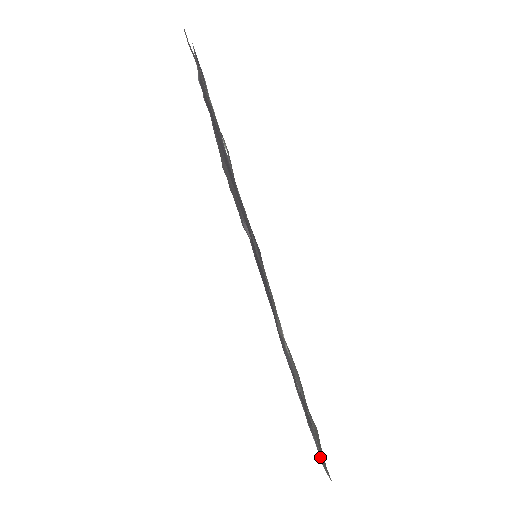
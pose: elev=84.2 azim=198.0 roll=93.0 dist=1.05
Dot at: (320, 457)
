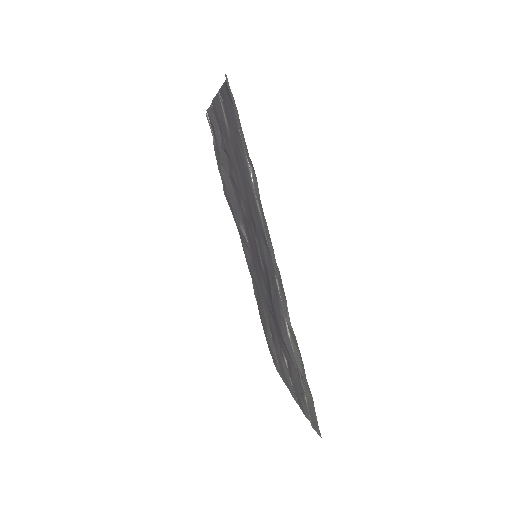
Dot at: (310, 420)
